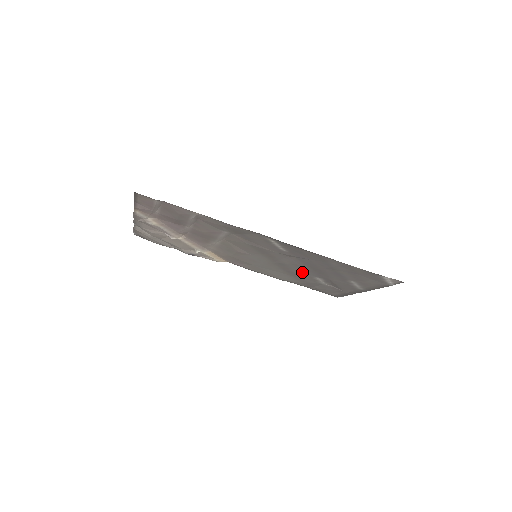
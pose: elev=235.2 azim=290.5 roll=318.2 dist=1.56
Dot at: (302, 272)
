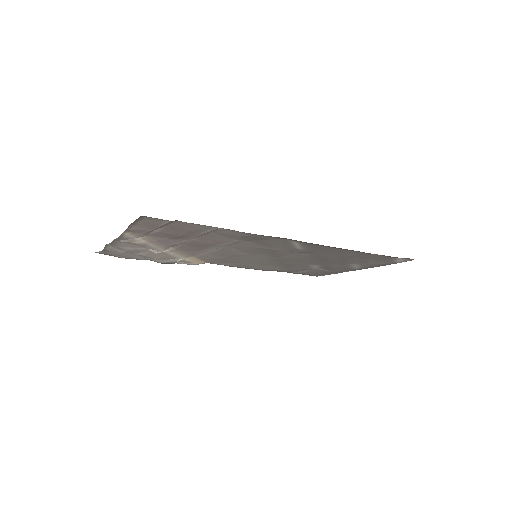
Dot at: (300, 263)
